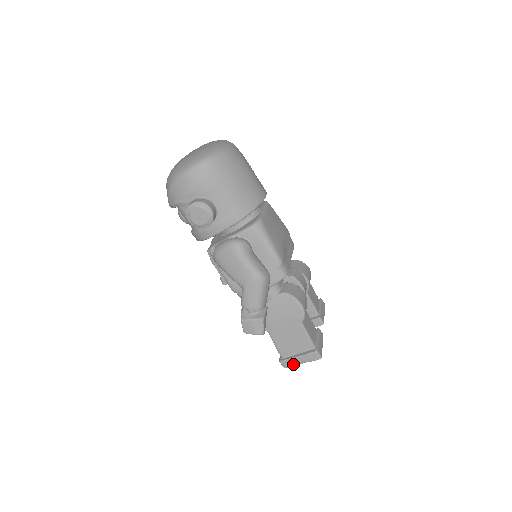
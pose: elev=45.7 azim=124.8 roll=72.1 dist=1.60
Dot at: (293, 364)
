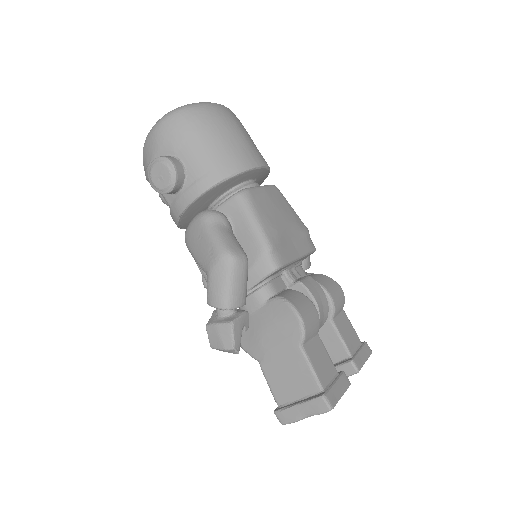
Dot at: (292, 417)
